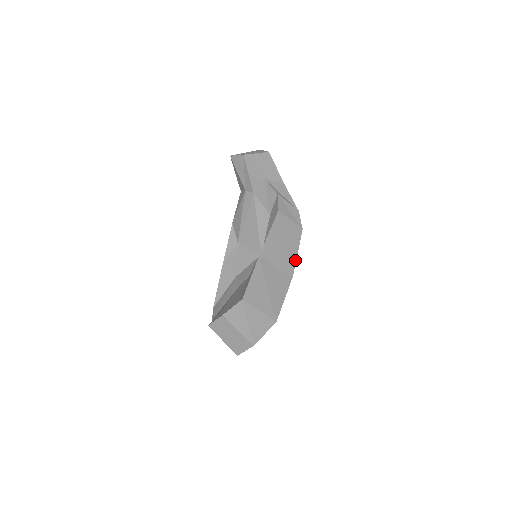
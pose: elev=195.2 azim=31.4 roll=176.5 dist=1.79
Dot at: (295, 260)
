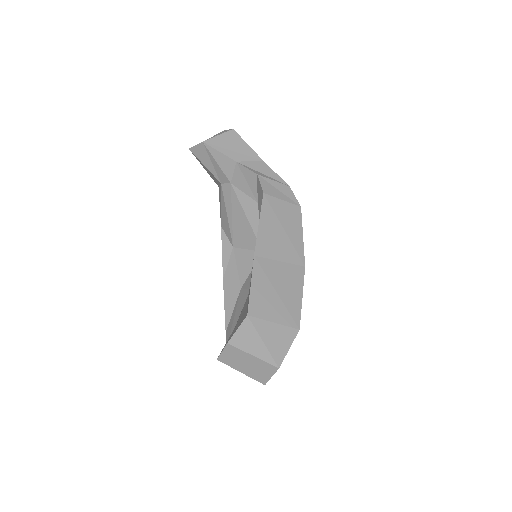
Dot at: (302, 246)
